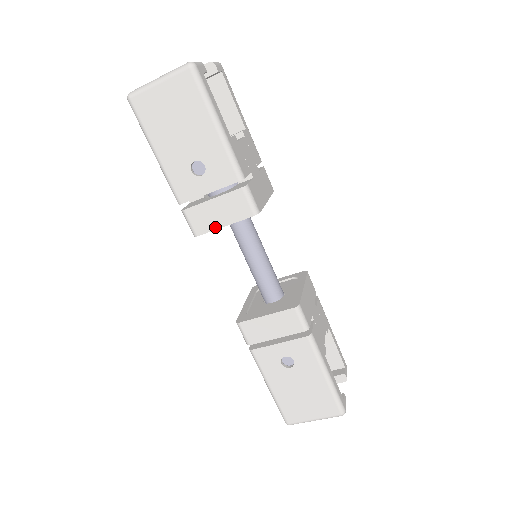
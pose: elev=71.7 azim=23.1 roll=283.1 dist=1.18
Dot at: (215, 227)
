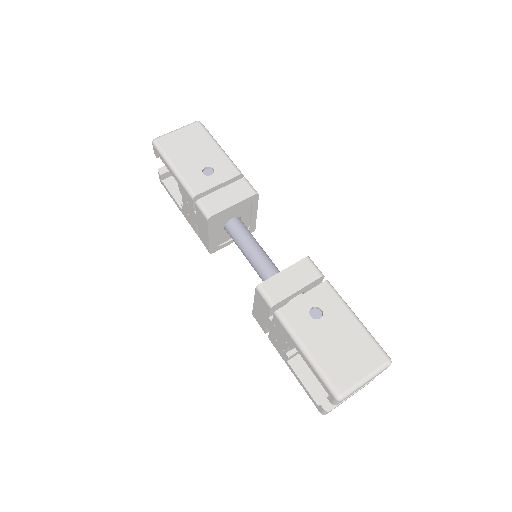
Dot at: (226, 207)
